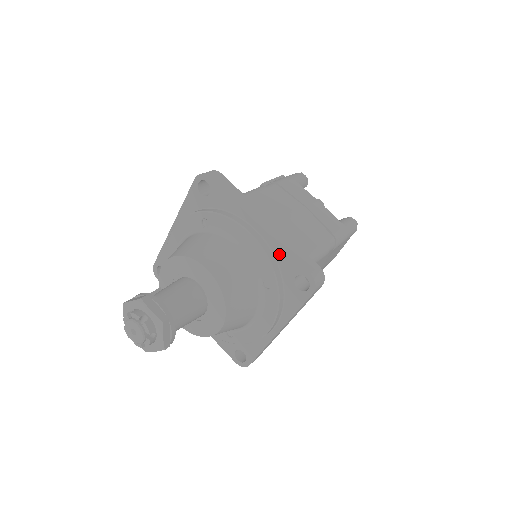
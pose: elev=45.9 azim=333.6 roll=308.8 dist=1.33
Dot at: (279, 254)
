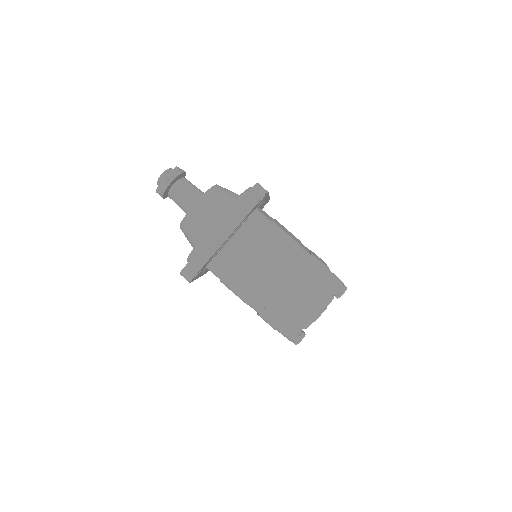
Dot at: occluded
